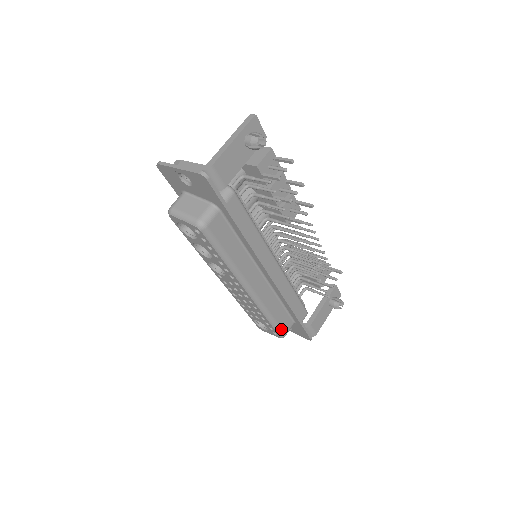
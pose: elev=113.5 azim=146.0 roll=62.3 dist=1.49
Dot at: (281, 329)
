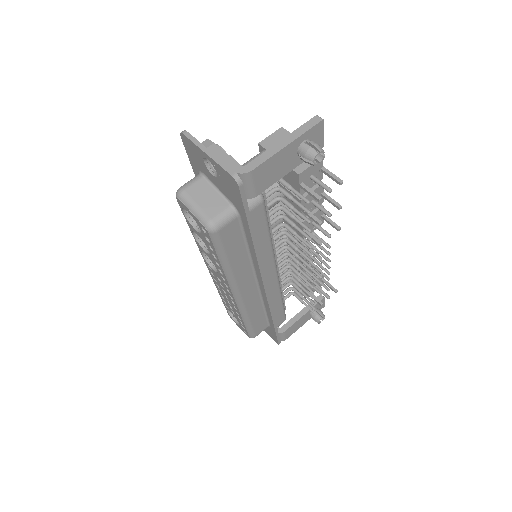
Dot at: (254, 331)
